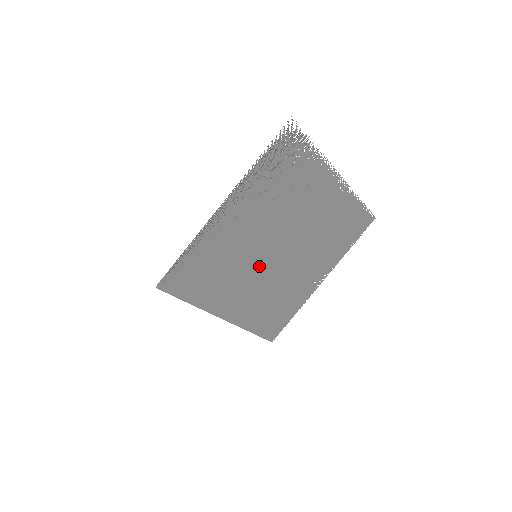
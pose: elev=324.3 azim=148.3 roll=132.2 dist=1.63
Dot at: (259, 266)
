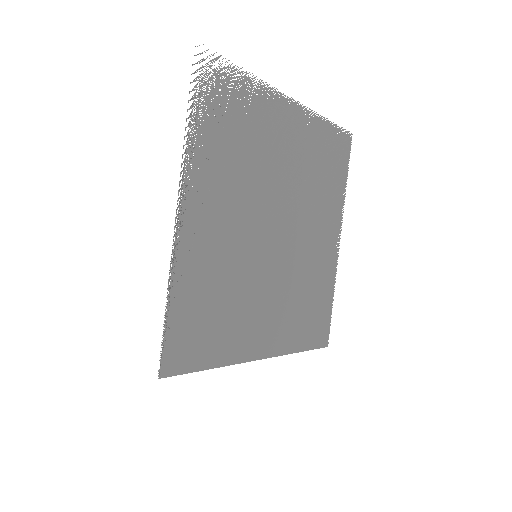
Dot at: (266, 266)
